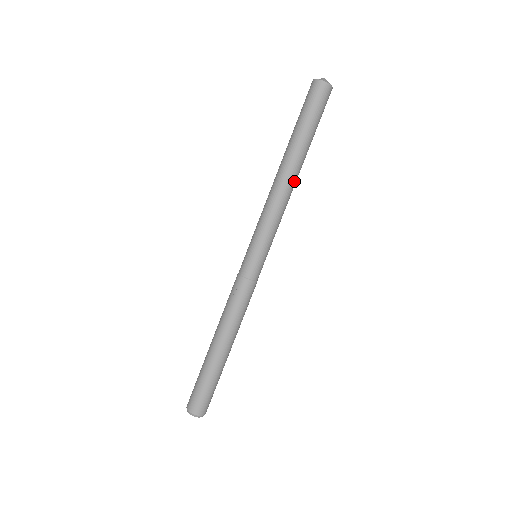
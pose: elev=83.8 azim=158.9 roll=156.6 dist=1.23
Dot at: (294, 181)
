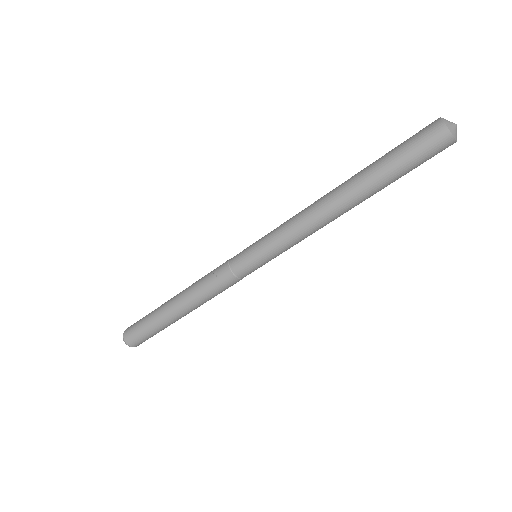
Dot at: (337, 214)
